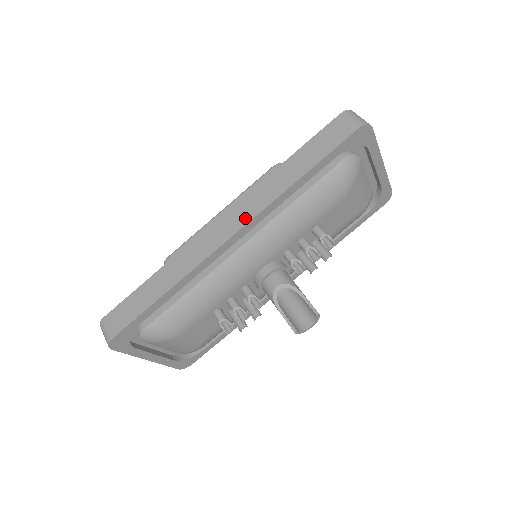
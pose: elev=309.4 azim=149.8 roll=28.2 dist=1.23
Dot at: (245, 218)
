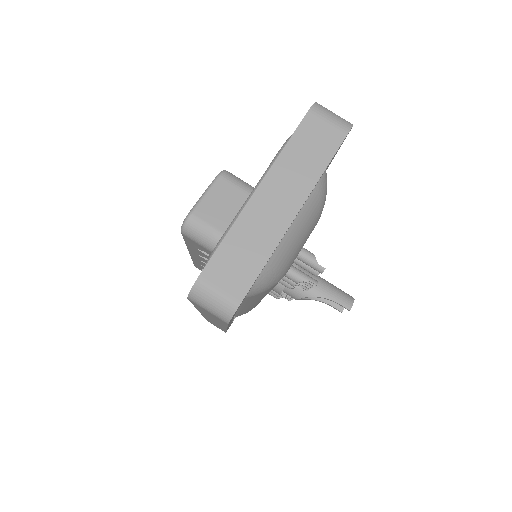
Dot at: occluded
